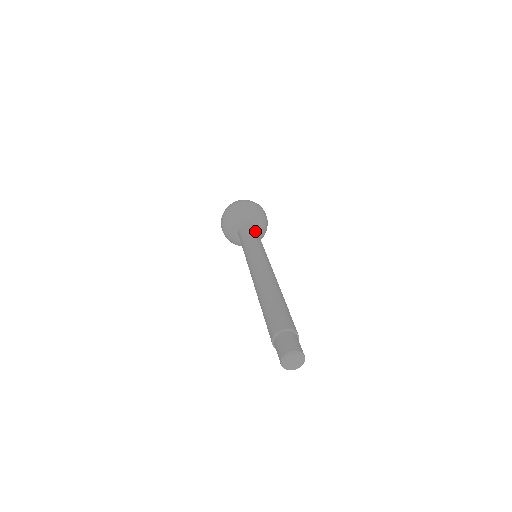
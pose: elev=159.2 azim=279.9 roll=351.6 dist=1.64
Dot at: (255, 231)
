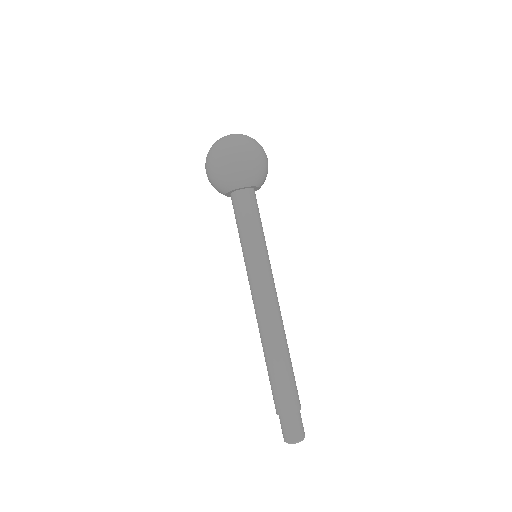
Dot at: (256, 209)
